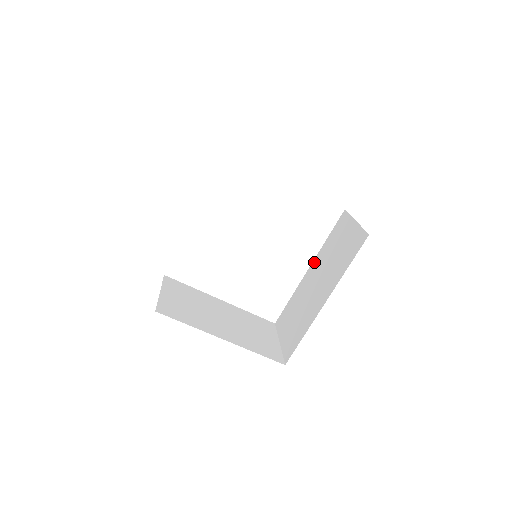
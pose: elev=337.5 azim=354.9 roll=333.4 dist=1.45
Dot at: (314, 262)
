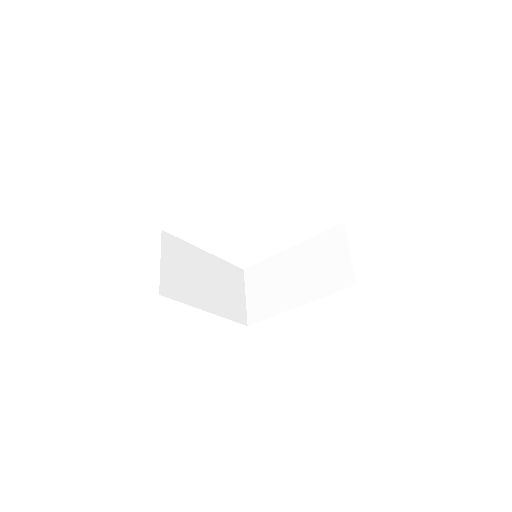
Dot at: (298, 247)
